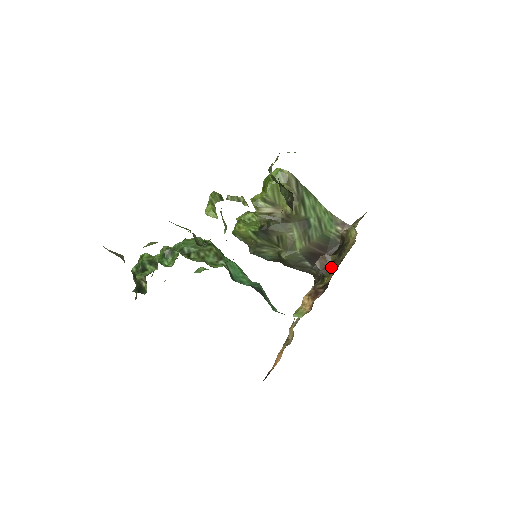
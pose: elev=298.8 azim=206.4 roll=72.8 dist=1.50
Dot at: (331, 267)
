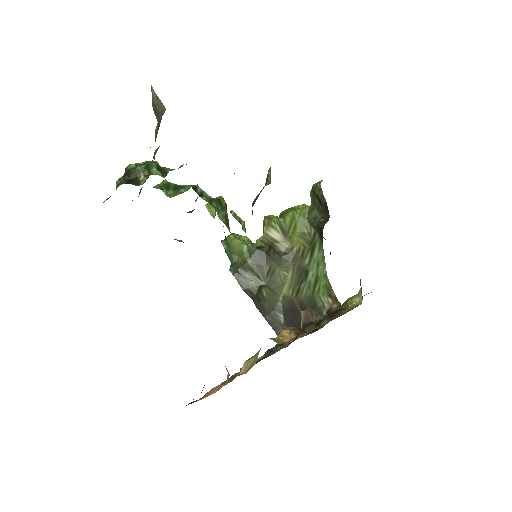
Dot at: (316, 324)
